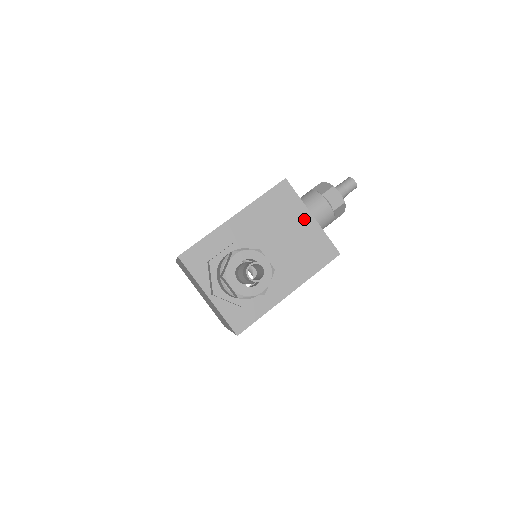
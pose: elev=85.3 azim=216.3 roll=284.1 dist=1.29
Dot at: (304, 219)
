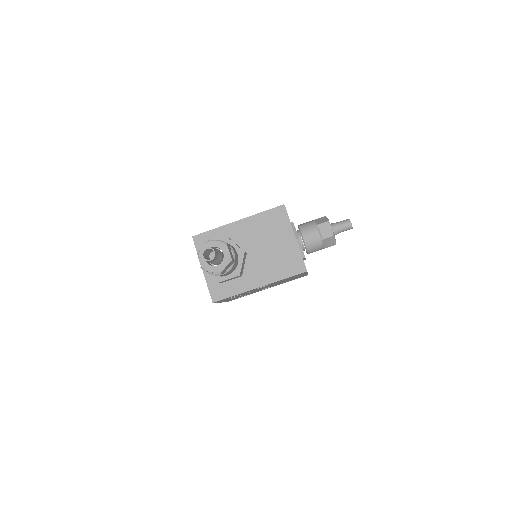
Dot at: (288, 237)
